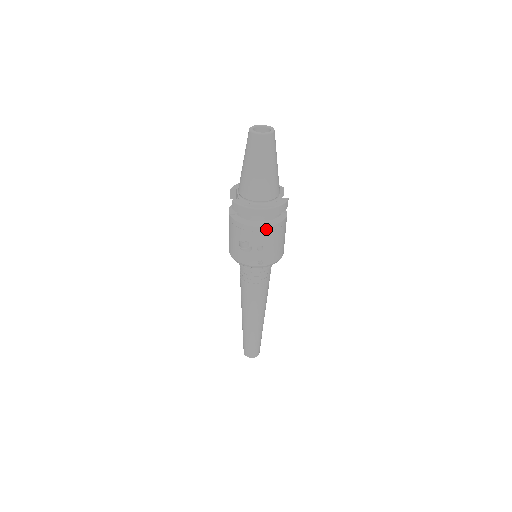
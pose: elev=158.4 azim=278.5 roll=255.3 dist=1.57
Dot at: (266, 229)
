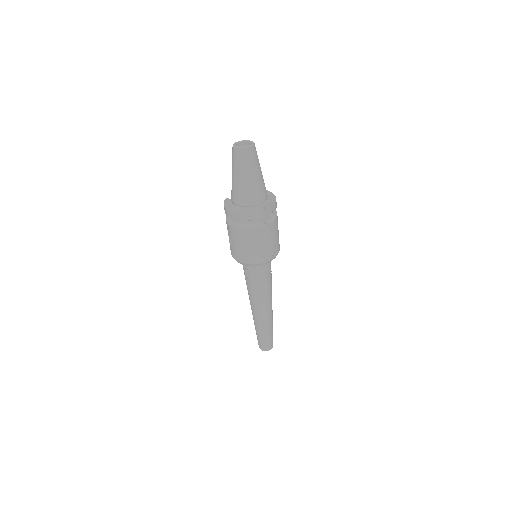
Dot at: (236, 230)
